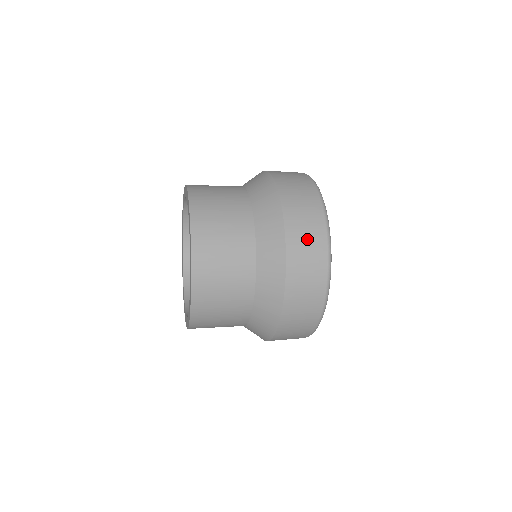
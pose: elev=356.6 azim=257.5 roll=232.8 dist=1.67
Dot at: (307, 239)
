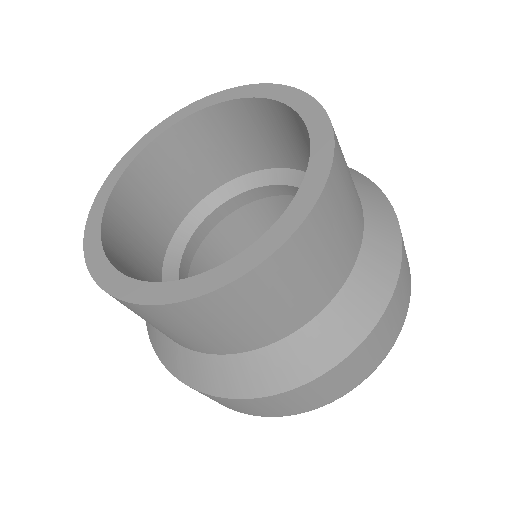
Dot at: occluded
